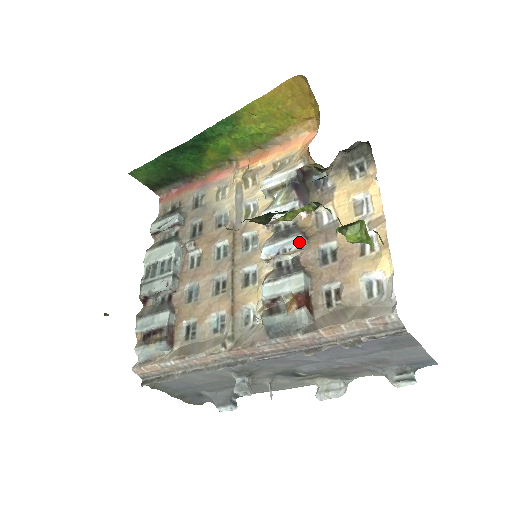
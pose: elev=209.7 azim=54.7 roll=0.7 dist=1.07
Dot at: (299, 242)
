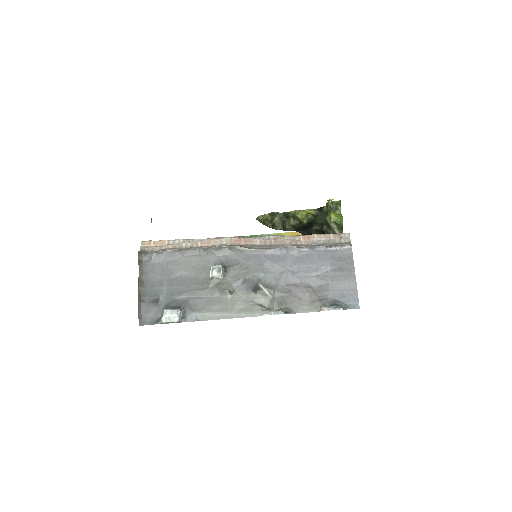
Dot at: occluded
